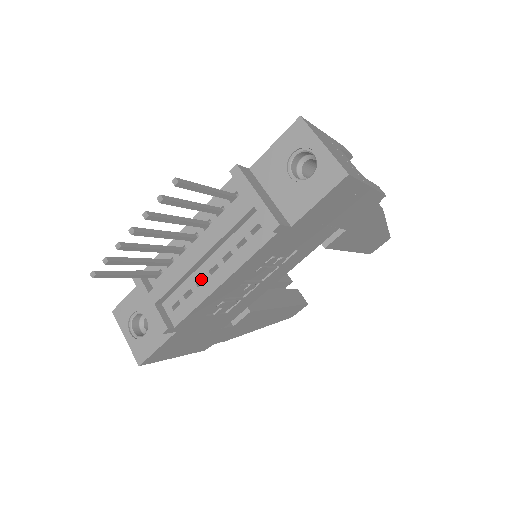
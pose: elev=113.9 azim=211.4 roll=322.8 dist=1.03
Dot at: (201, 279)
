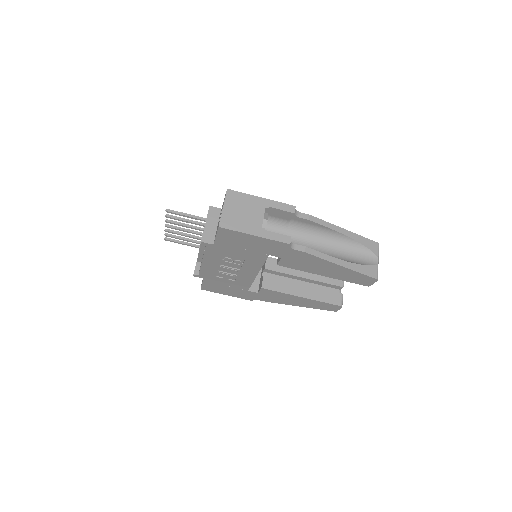
Dot at: occluded
